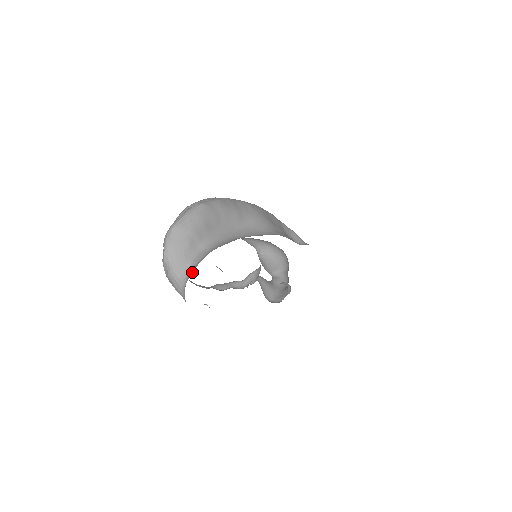
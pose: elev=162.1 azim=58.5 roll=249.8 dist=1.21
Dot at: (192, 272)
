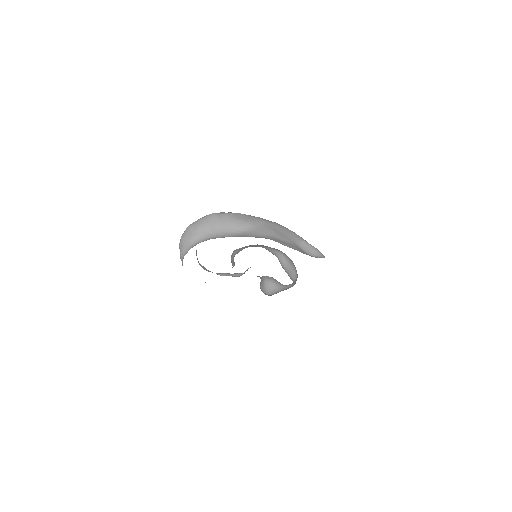
Dot at: occluded
